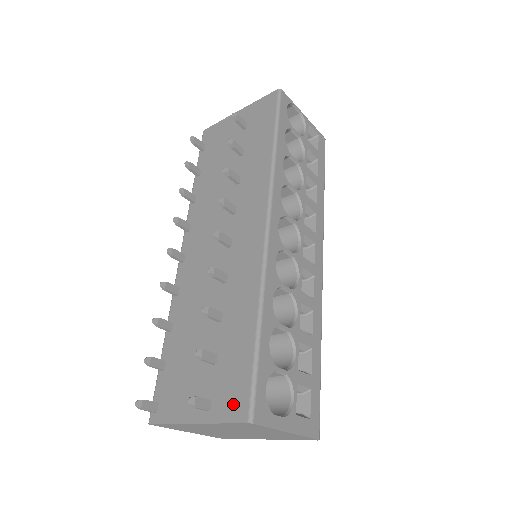
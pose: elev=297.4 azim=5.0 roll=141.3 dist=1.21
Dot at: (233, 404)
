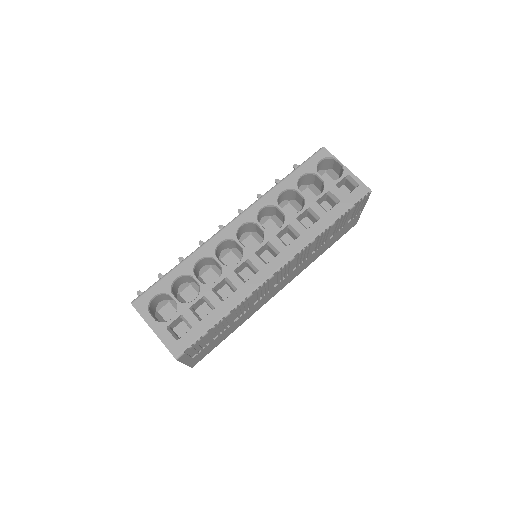
Dot at: occluded
